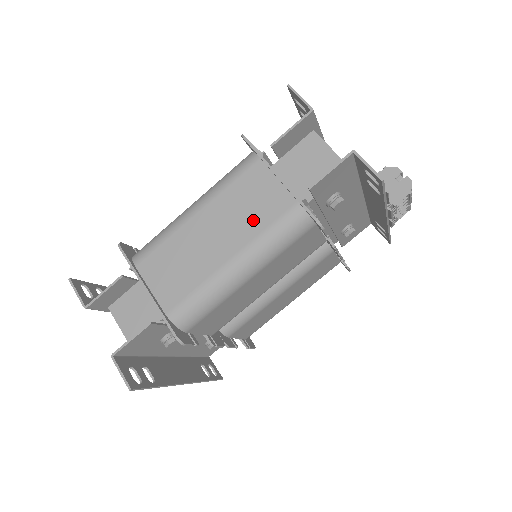
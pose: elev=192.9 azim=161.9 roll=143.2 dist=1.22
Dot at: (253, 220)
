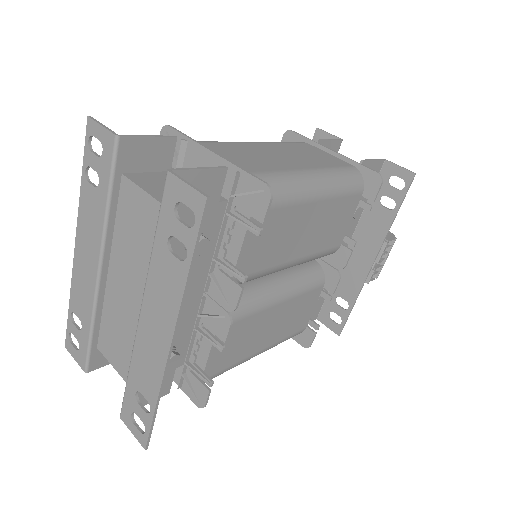
Dot at: (318, 161)
